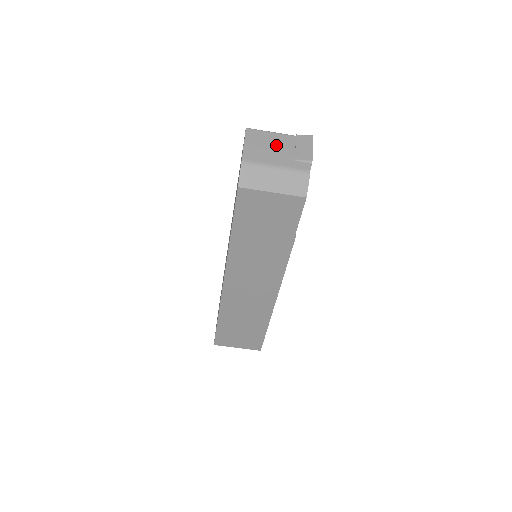
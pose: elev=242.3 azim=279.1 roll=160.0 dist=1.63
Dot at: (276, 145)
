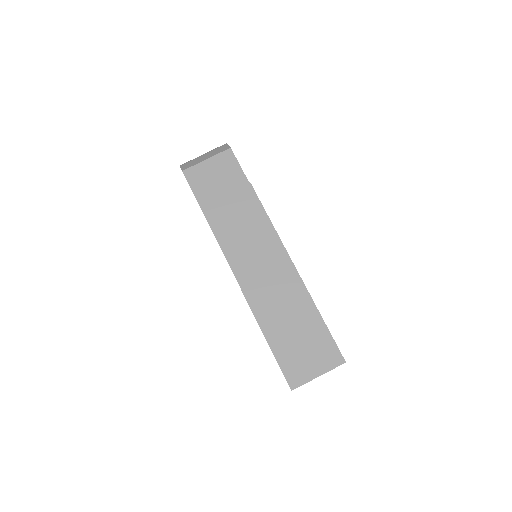
Dot at: occluded
